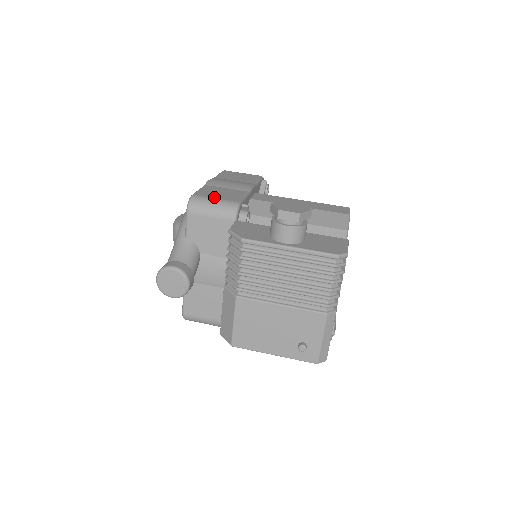
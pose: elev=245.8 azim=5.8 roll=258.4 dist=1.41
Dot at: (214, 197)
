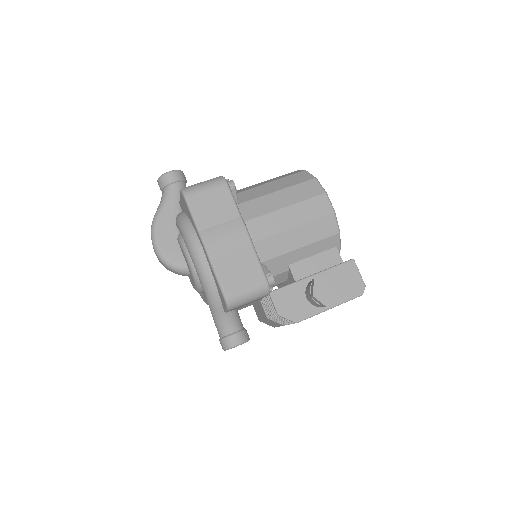
Dot at: (244, 288)
